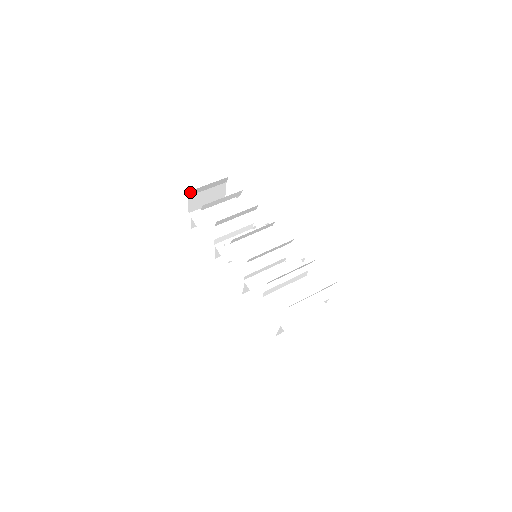
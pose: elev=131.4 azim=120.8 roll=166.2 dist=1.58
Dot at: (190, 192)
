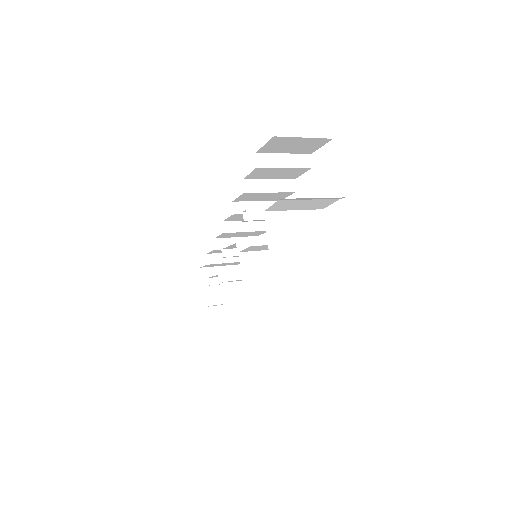
Dot at: (202, 271)
